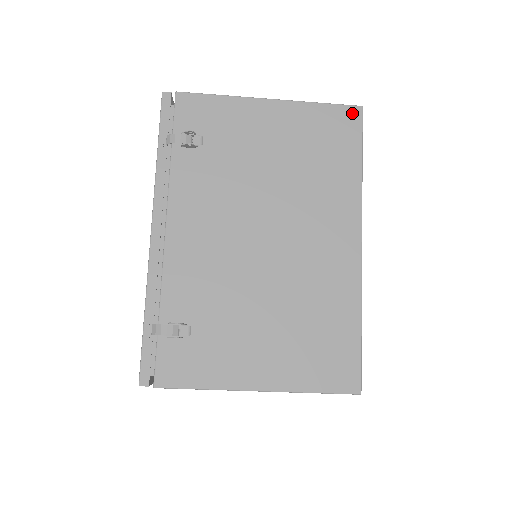
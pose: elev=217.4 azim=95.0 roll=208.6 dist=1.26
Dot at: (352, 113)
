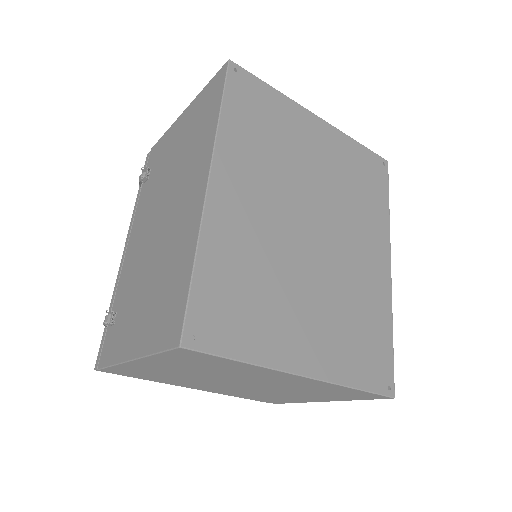
Dot at: (222, 72)
